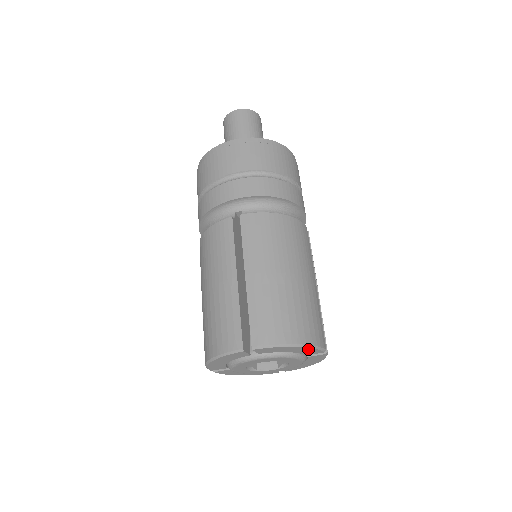
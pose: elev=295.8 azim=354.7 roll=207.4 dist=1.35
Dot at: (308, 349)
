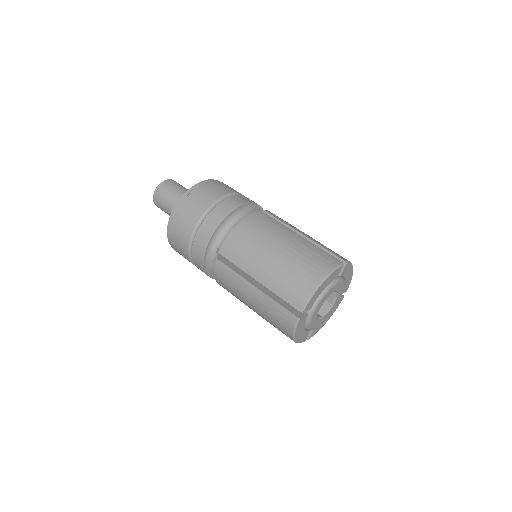
Dot at: (350, 279)
